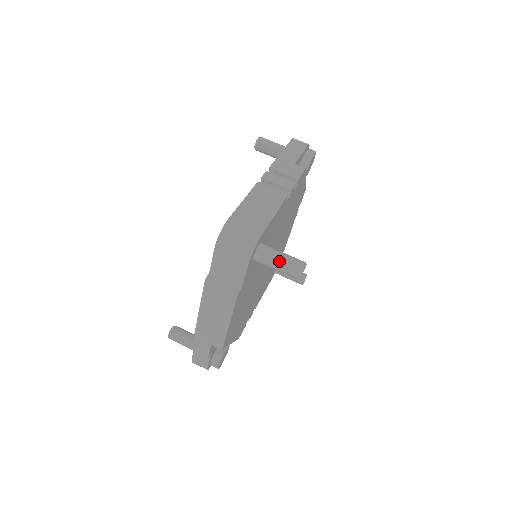
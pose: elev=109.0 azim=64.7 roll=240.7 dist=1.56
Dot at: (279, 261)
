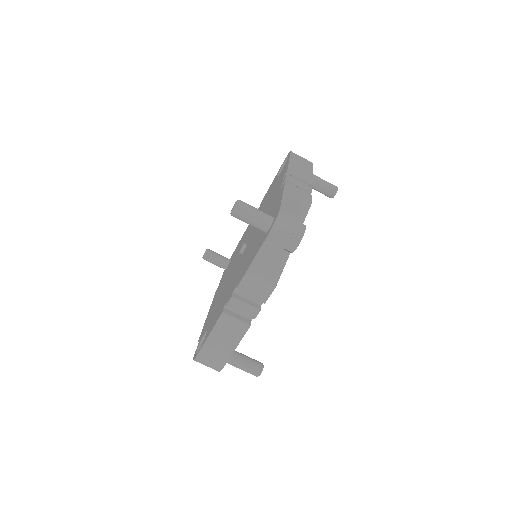
Dot at: occluded
